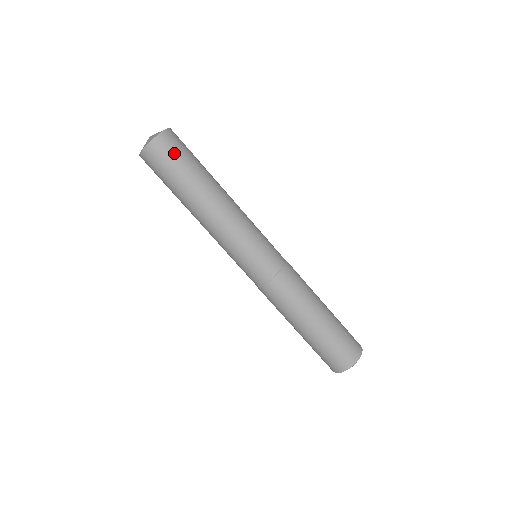
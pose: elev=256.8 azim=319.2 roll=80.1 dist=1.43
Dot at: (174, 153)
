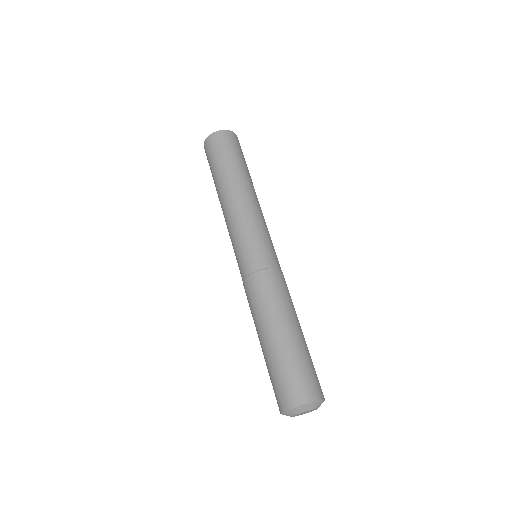
Dot at: (228, 145)
